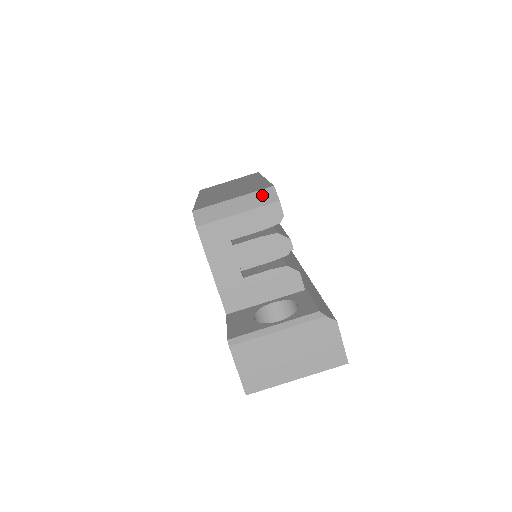
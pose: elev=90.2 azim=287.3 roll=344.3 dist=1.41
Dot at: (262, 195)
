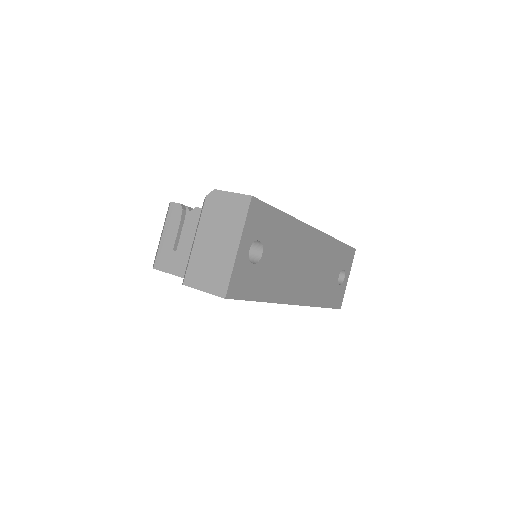
Dot at: occluded
